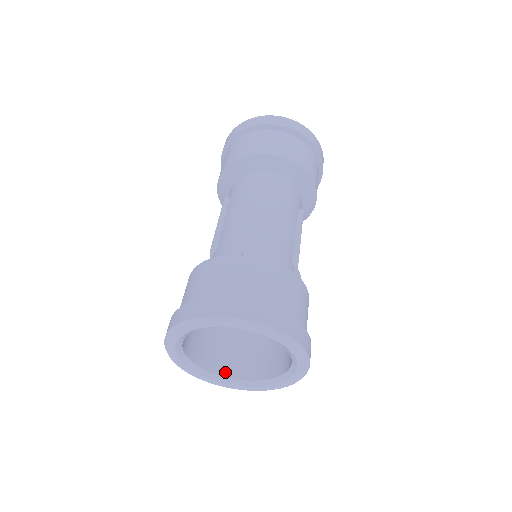
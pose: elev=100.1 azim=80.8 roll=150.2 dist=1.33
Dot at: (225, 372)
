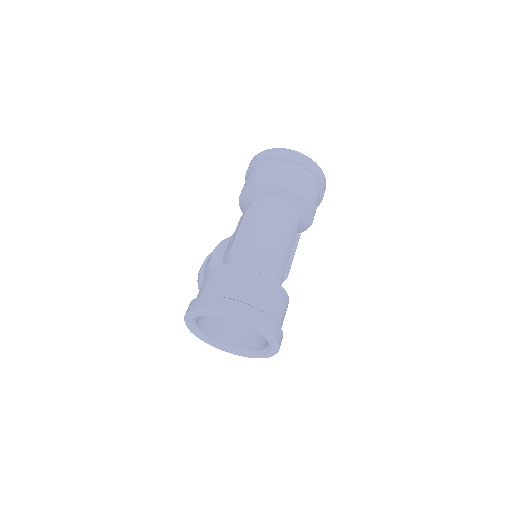
Dot at: (216, 337)
